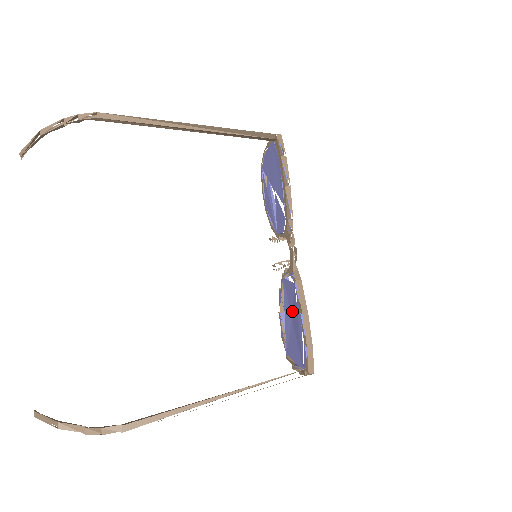
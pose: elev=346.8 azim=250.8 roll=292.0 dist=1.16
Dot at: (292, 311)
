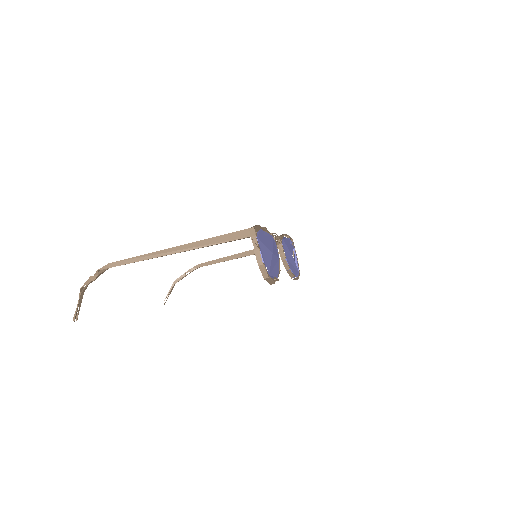
Dot at: occluded
